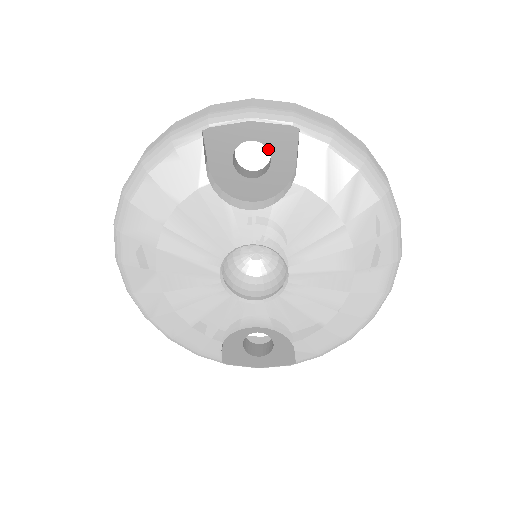
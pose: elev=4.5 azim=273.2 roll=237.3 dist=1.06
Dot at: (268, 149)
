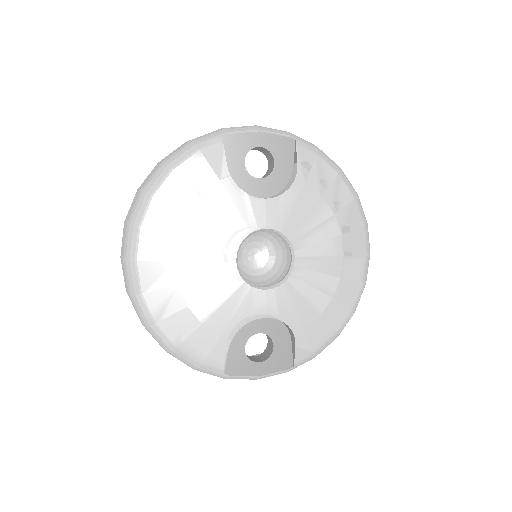
Dot at: (272, 155)
